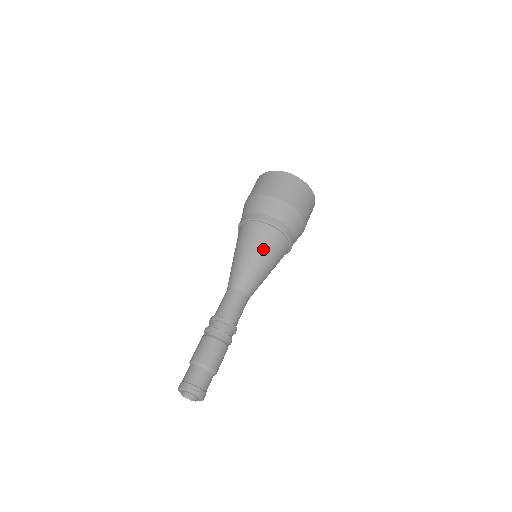
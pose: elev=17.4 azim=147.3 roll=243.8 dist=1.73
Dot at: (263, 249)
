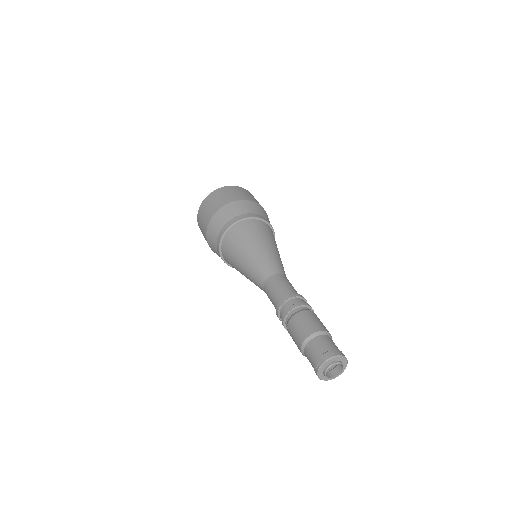
Dot at: (264, 237)
